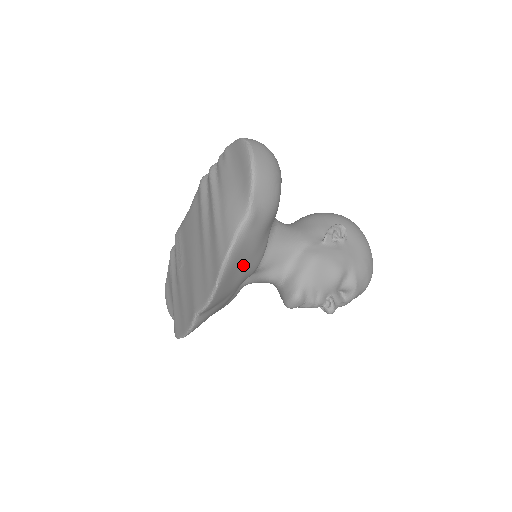
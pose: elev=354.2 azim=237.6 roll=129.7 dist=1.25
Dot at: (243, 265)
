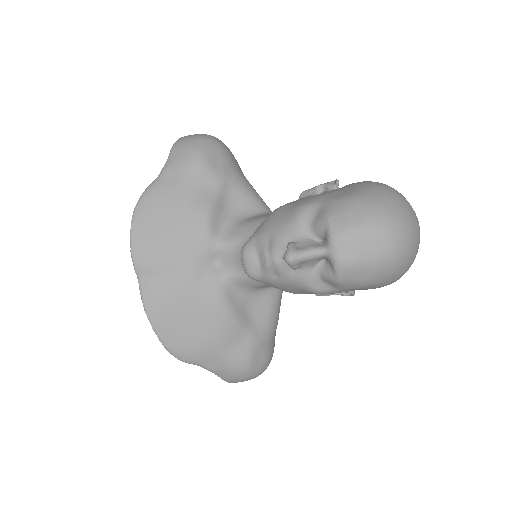
Dot at: (170, 217)
